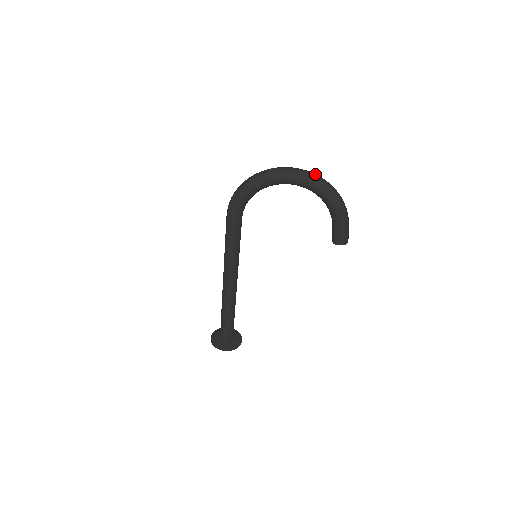
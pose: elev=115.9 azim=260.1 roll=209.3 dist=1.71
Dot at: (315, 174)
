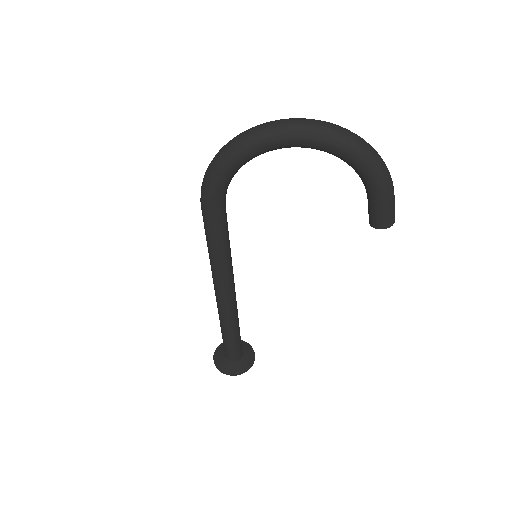
Dot at: (333, 124)
